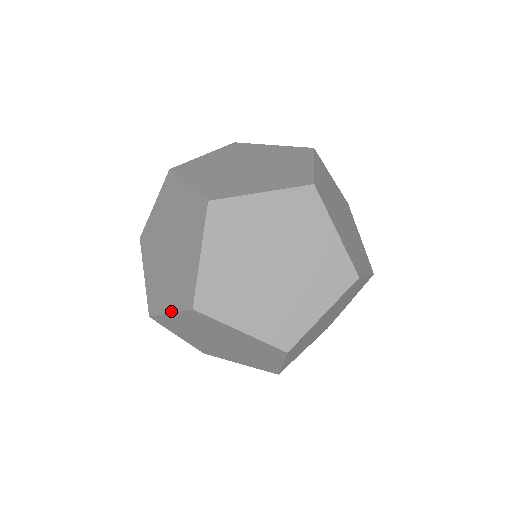
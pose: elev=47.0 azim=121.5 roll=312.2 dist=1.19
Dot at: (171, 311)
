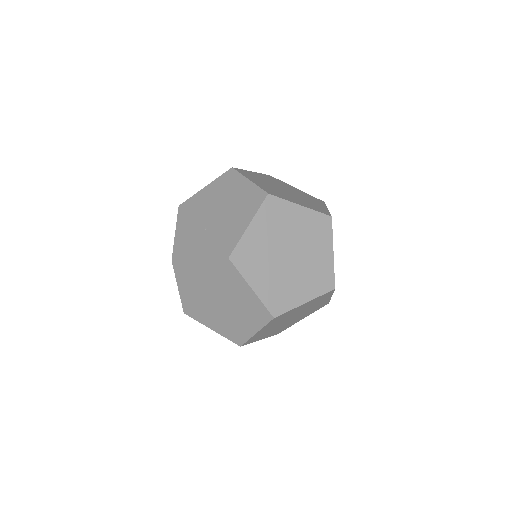
Dot at: (215, 331)
